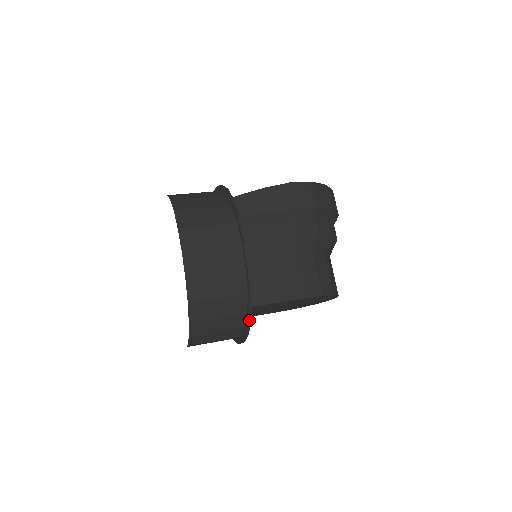
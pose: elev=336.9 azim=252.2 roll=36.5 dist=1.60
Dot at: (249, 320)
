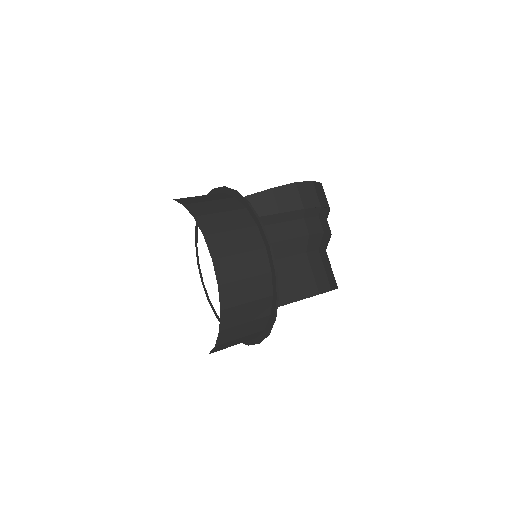
Dot at: (273, 321)
